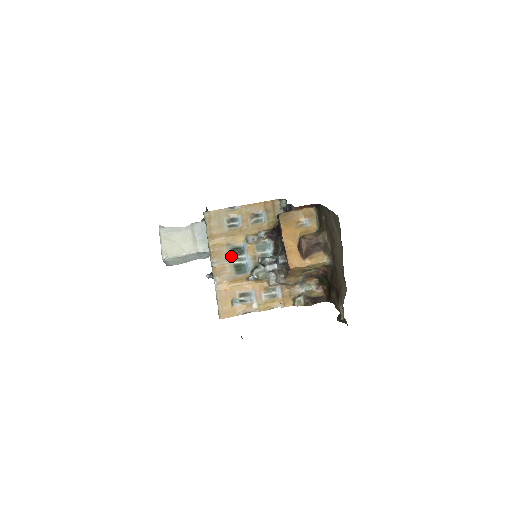
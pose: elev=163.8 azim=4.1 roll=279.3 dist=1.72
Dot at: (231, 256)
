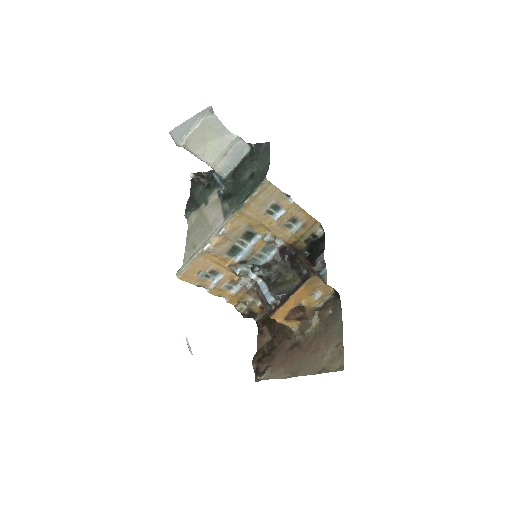
Dot at: (240, 237)
